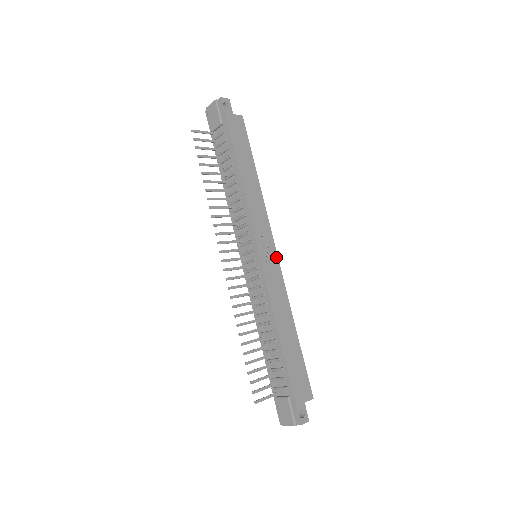
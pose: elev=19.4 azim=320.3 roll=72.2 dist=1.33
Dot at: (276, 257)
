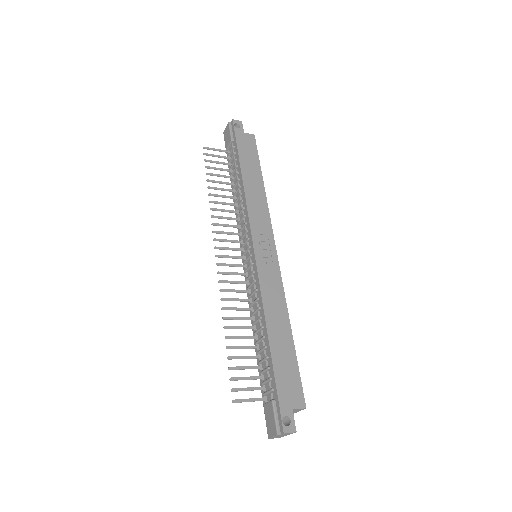
Dot at: (275, 255)
